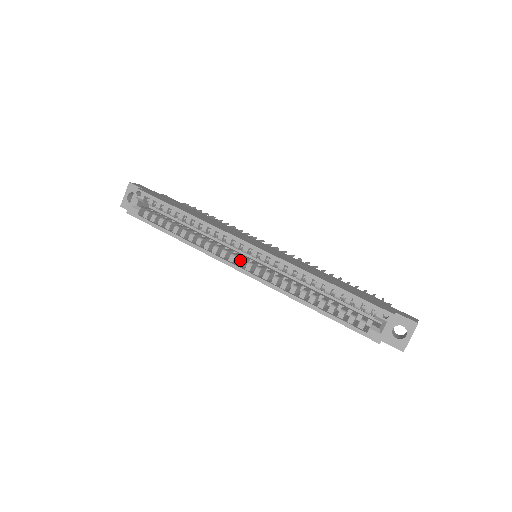
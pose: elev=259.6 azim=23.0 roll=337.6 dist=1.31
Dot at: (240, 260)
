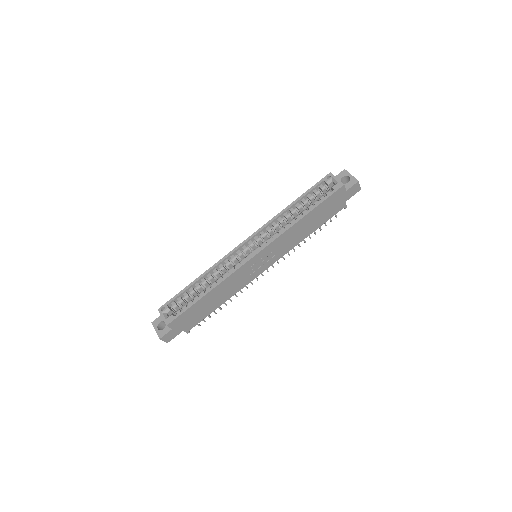
Dot at: (249, 254)
